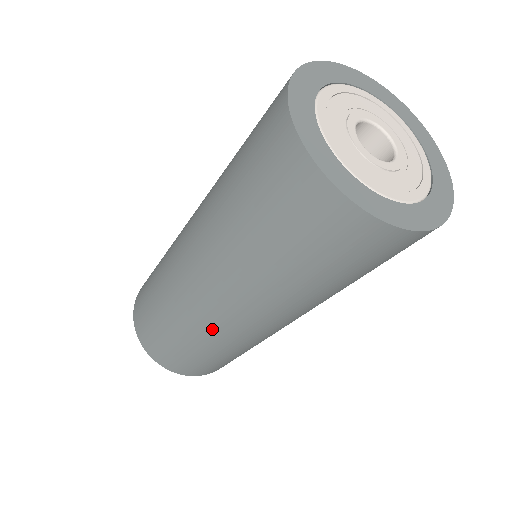
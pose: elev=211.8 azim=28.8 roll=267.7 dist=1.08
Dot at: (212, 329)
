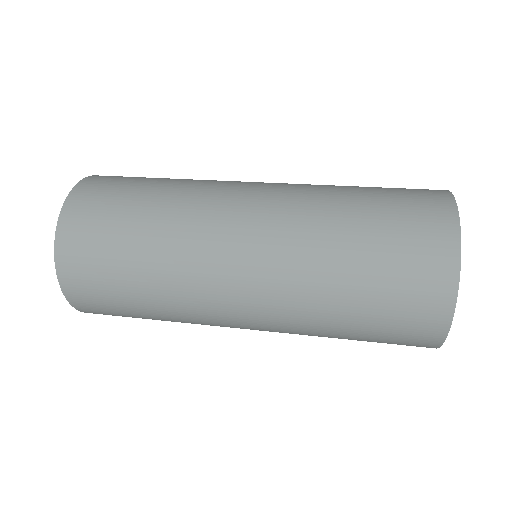
Dot at: occluded
